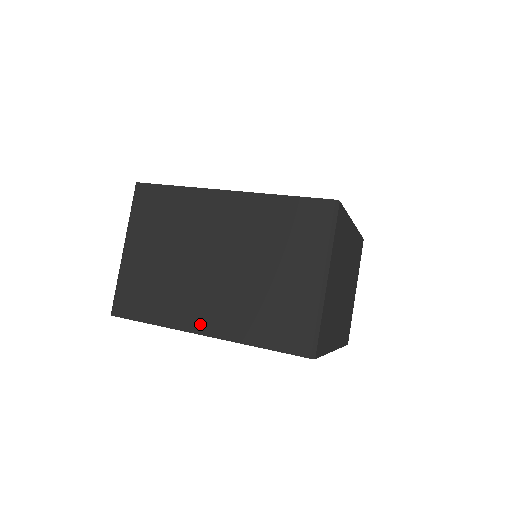
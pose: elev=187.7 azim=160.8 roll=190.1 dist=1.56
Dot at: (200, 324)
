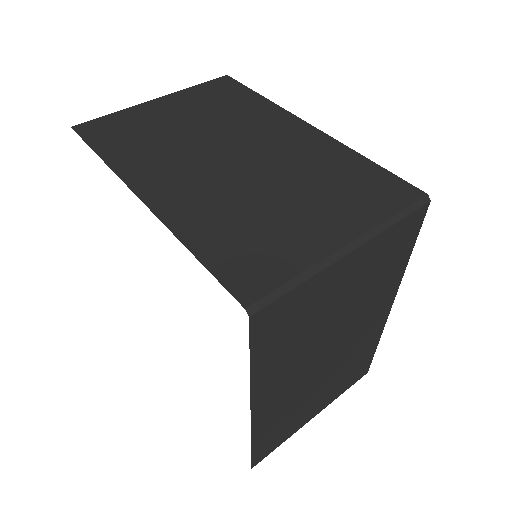
Dot at: (150, 189)
